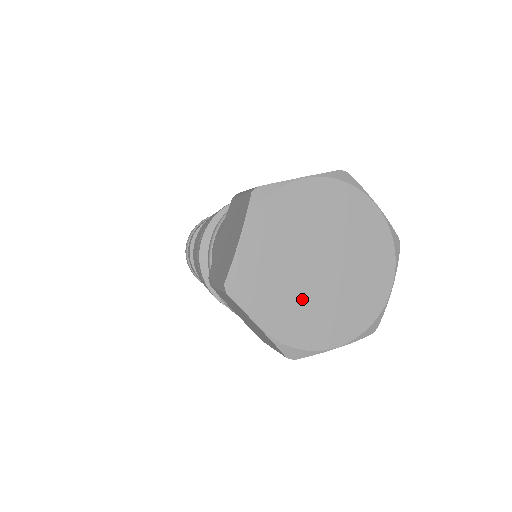
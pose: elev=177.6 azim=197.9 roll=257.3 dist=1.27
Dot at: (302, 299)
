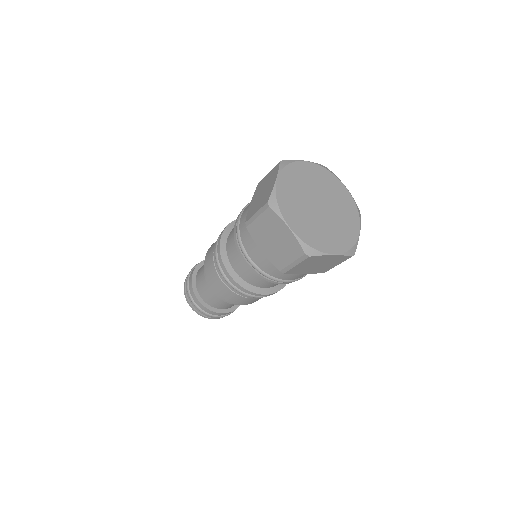
Dot at: (300, 199)
